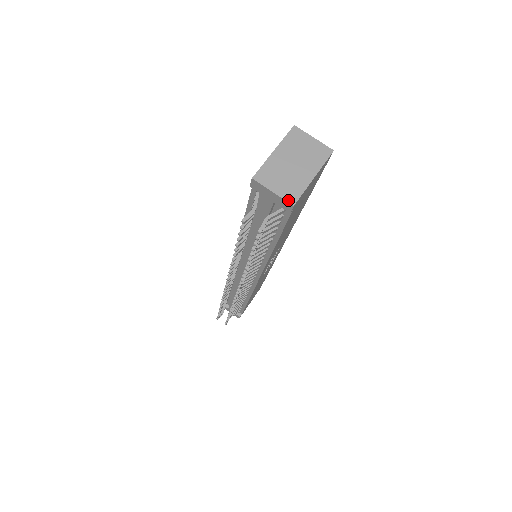
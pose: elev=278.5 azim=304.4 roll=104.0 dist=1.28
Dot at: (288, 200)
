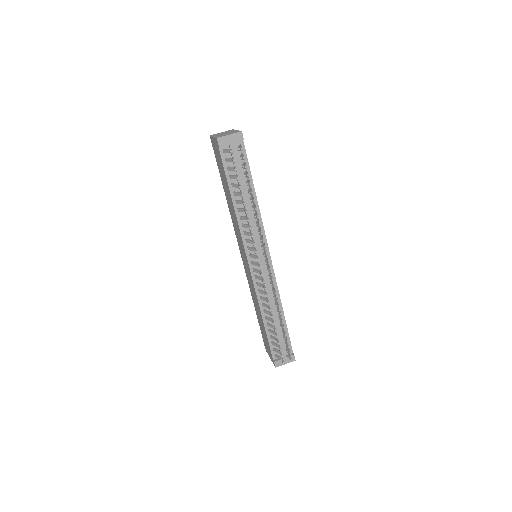
Dot at: (238, 132)
